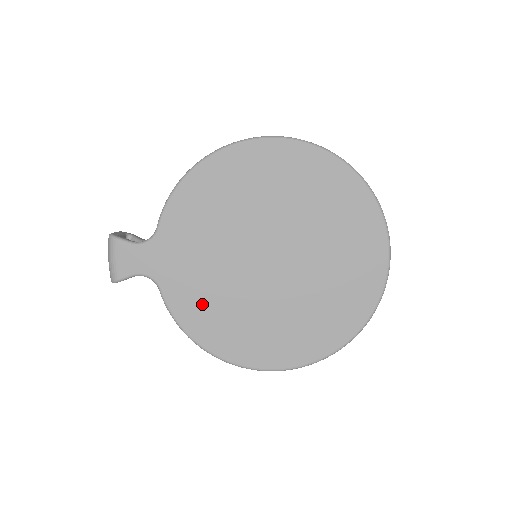
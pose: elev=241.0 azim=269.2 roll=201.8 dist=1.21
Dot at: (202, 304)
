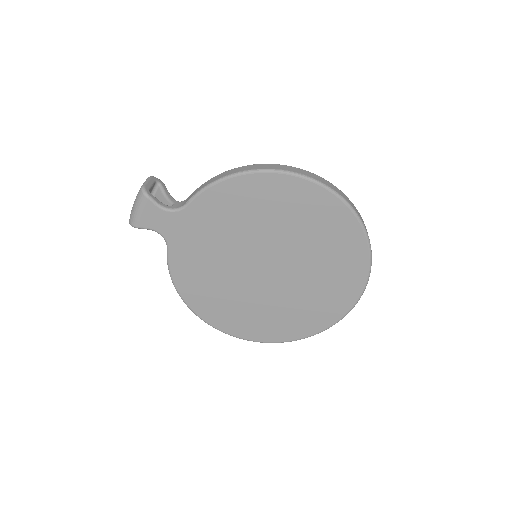
Dot at: (197, 273)
